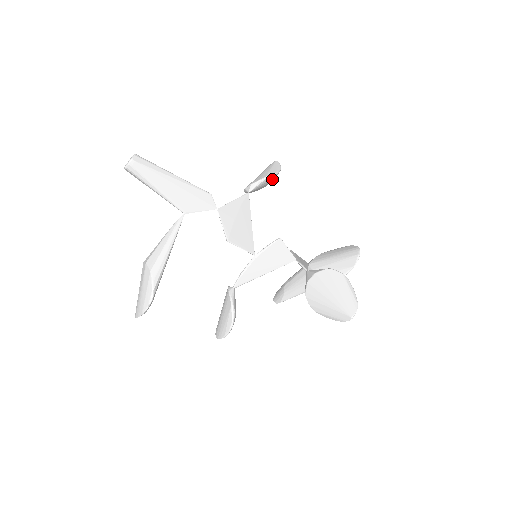
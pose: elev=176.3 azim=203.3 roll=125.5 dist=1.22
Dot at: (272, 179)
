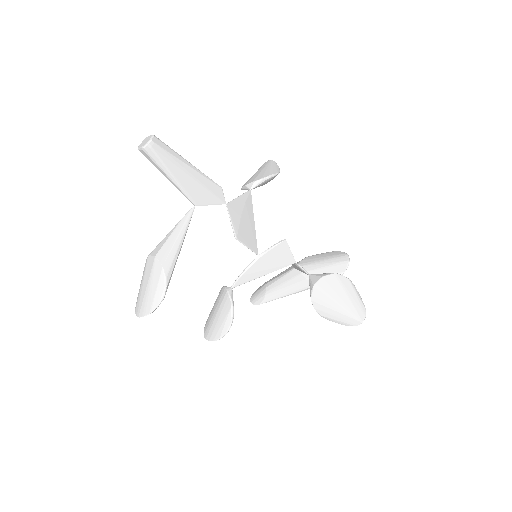
Dot at: (273, 178)
